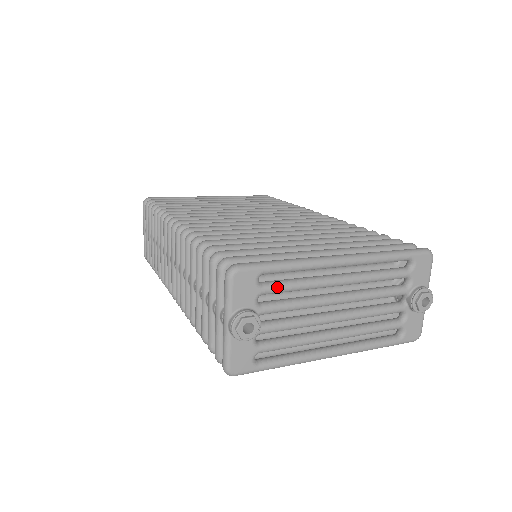
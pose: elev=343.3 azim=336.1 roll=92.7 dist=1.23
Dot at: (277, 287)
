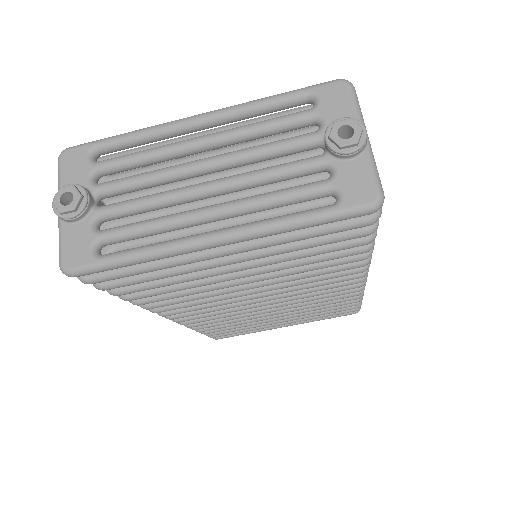
Dot at: (113, 160)
